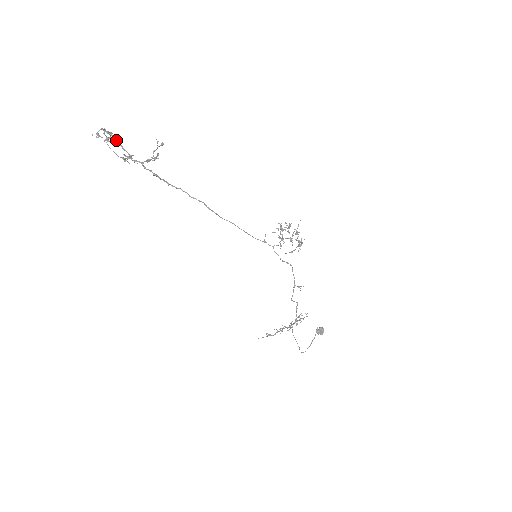
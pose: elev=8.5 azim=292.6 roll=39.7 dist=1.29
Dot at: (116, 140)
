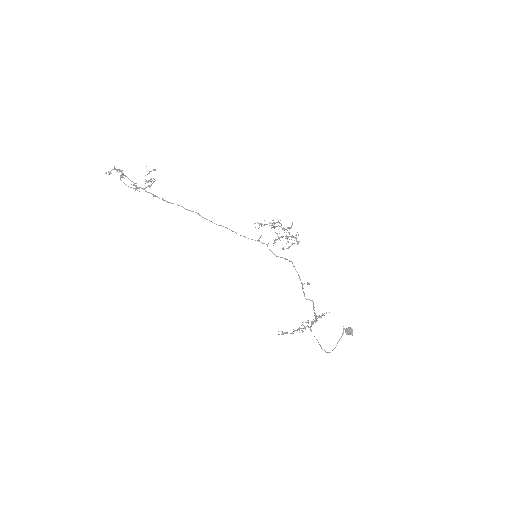
Dot at: occluded
